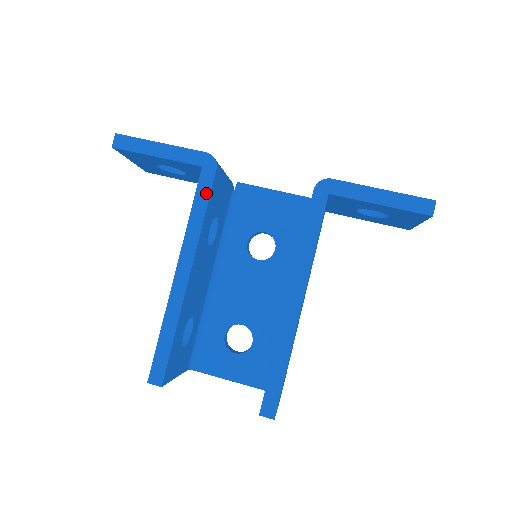
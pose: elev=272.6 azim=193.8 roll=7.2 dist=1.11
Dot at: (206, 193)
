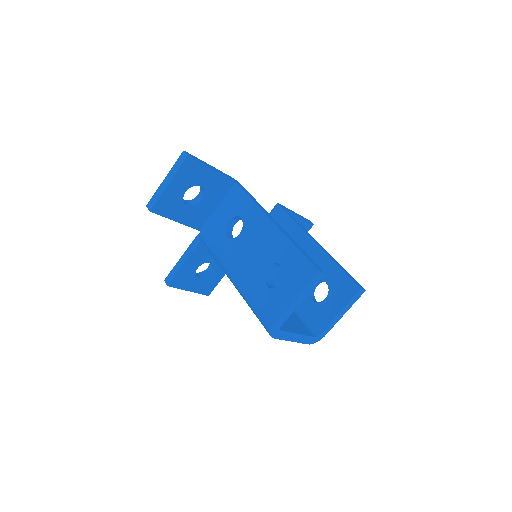
Dot at: (248, 192)
